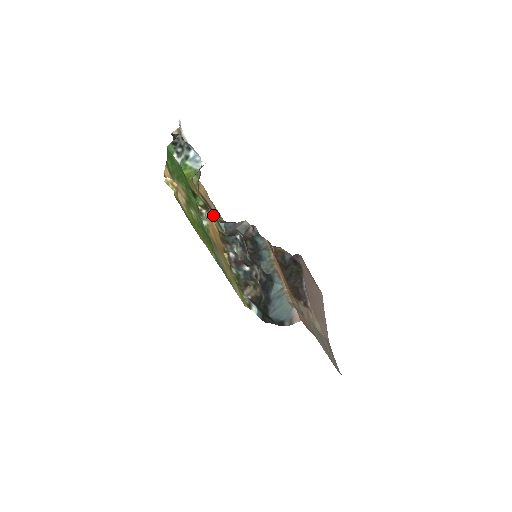
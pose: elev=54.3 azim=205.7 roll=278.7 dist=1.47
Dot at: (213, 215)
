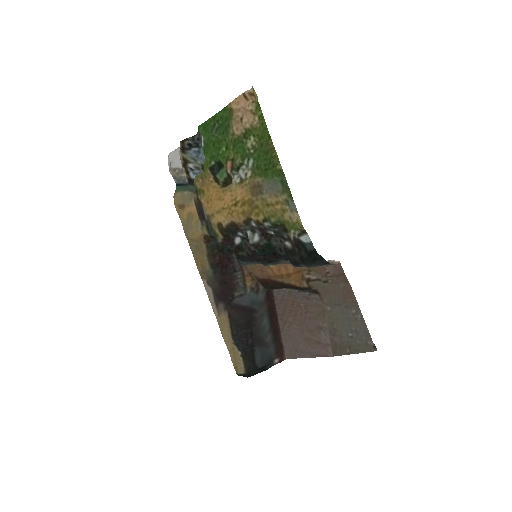
Dot at: (209, 221)
